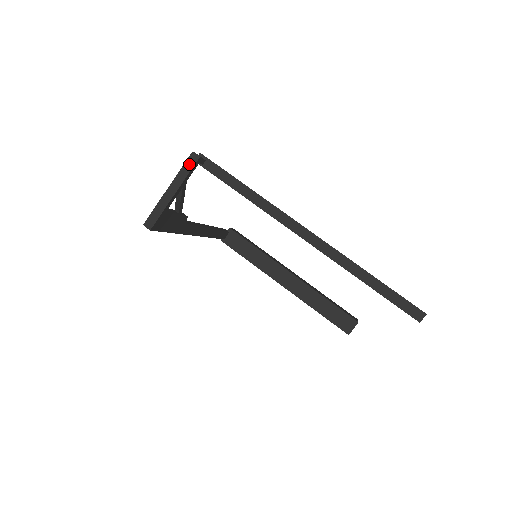
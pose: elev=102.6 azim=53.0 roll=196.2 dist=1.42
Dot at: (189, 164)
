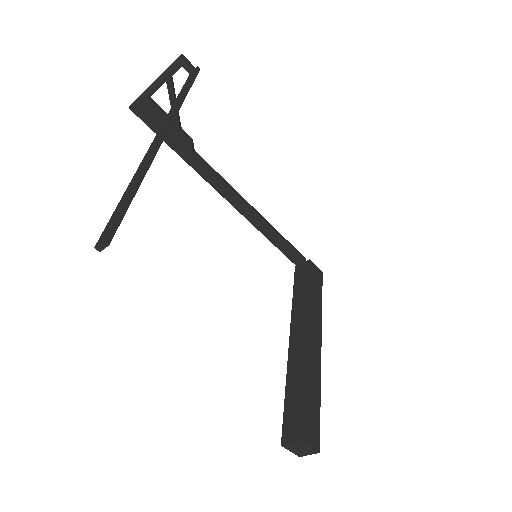
Dot at: (173, 63)
